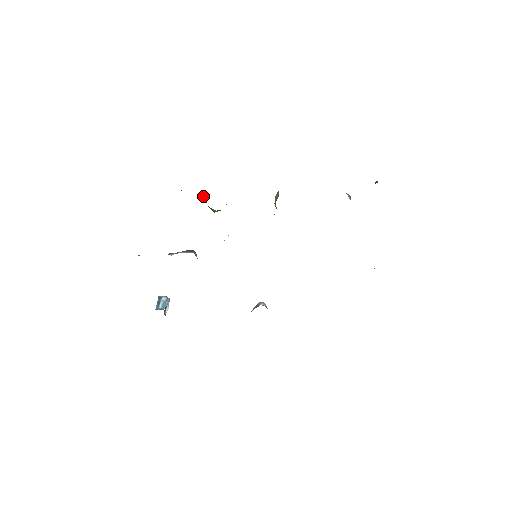
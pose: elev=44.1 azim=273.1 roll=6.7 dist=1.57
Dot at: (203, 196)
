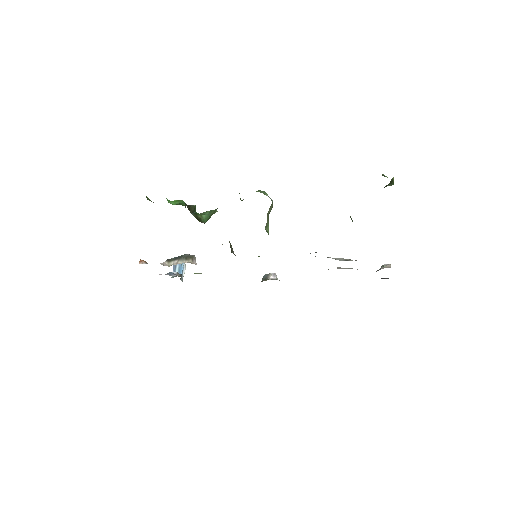
Dot at: (190, 208)
